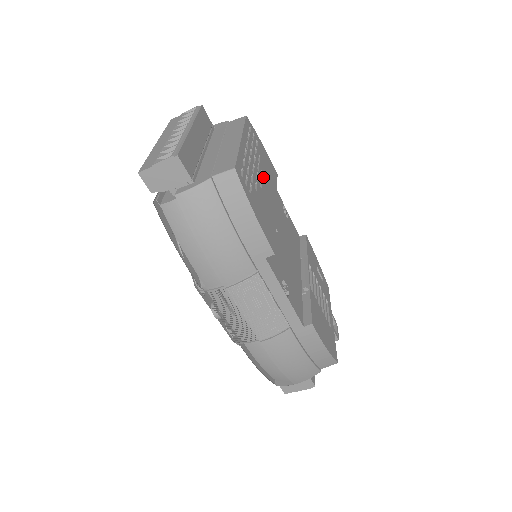
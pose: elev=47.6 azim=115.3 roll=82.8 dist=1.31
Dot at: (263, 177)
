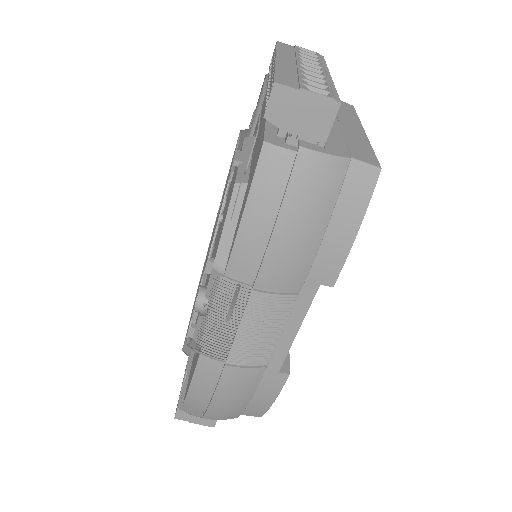
Dot at: occluded
